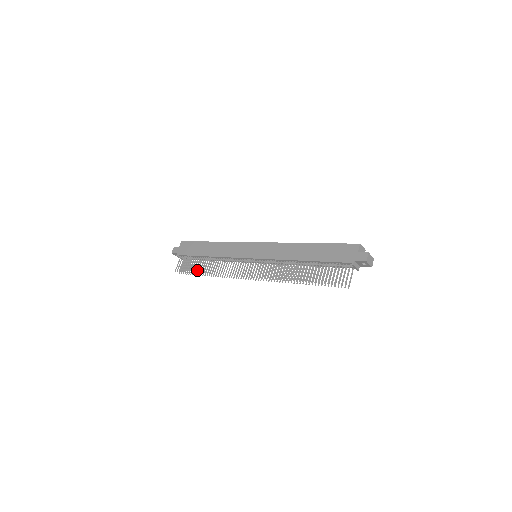
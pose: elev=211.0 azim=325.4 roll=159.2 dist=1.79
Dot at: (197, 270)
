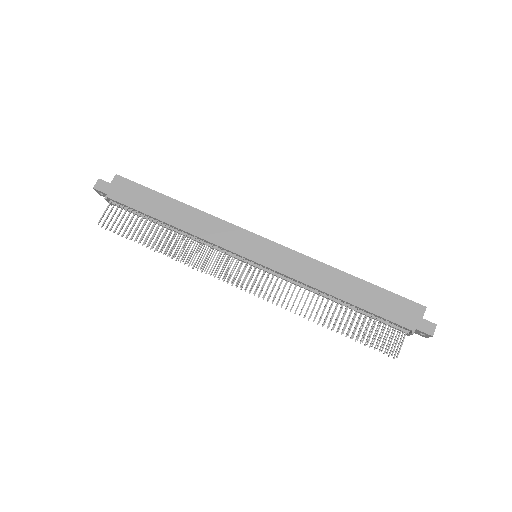
Dot at: (145, 240)
